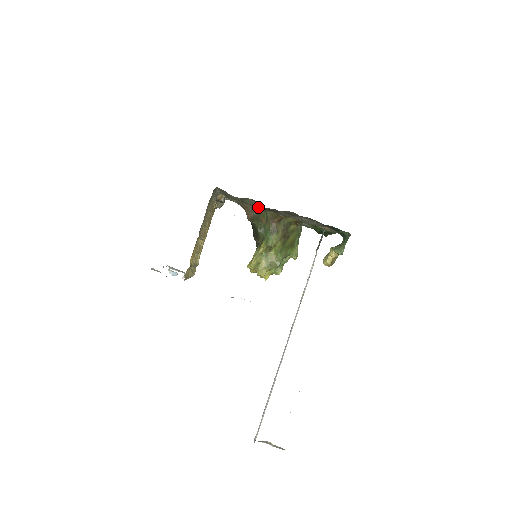
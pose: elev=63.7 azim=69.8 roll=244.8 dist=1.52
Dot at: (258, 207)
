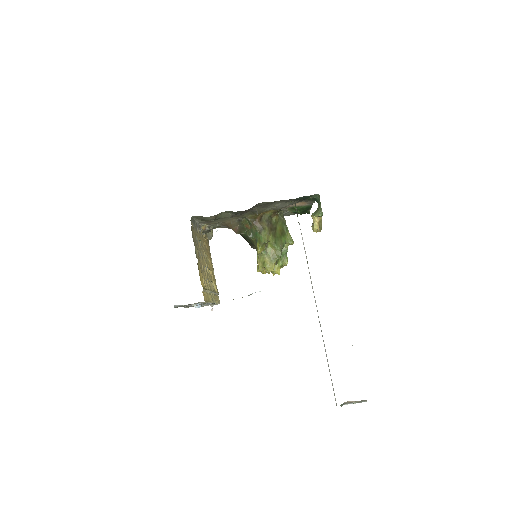
Dot at: (237, 218)
